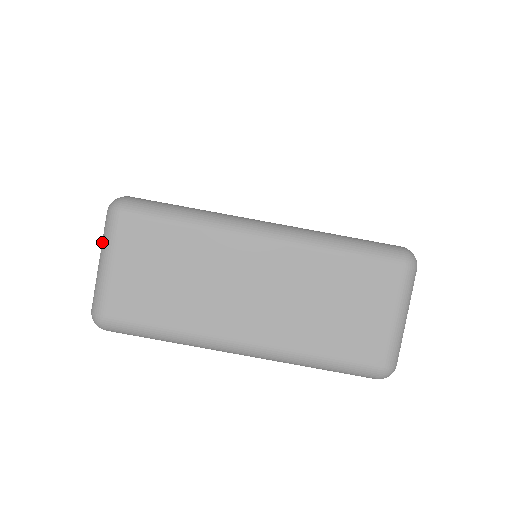
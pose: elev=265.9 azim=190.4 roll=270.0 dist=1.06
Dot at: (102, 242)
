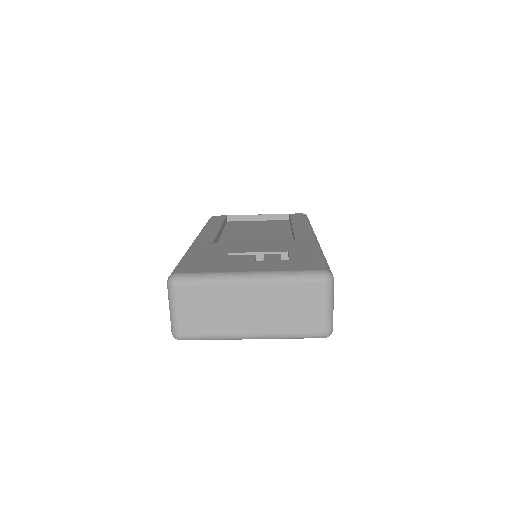
Dot at: (169, 299)
